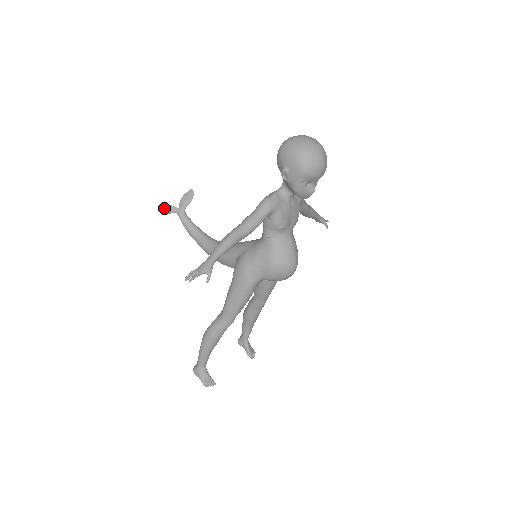
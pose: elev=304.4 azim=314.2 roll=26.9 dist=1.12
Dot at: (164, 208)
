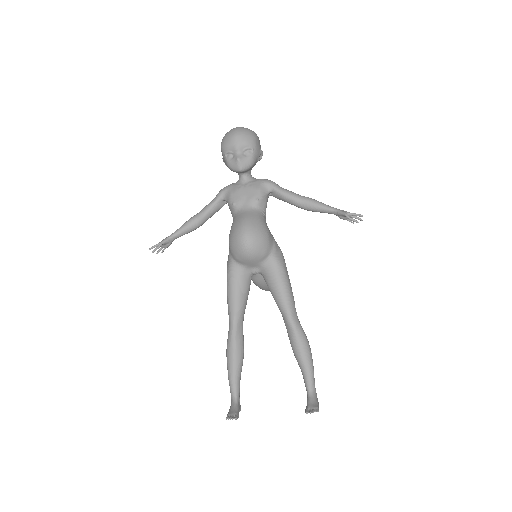
Dot at: occluded
